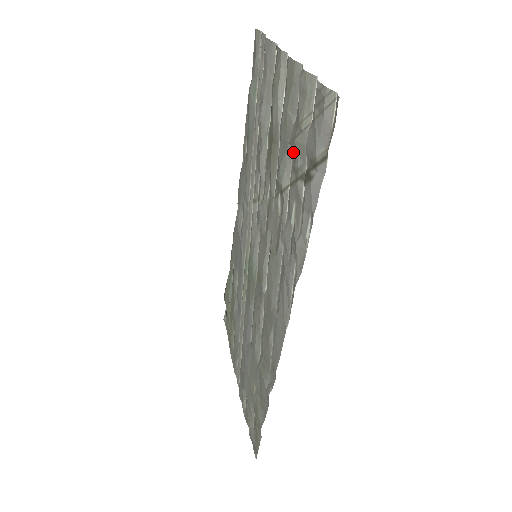
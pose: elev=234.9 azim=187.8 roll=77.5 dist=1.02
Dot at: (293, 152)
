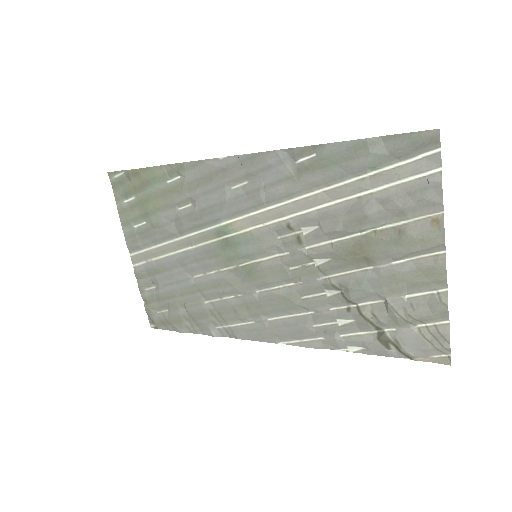
Dot at: (382, 302)
